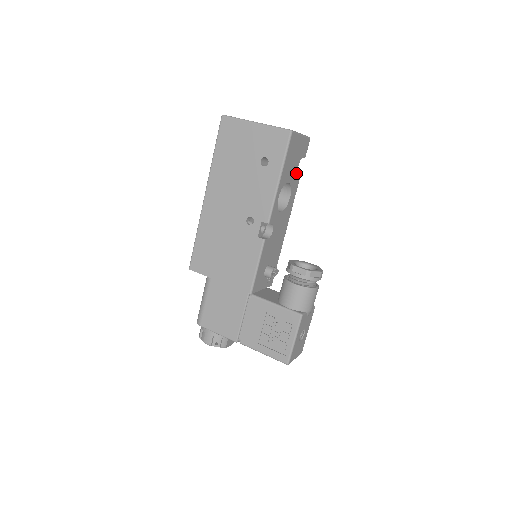
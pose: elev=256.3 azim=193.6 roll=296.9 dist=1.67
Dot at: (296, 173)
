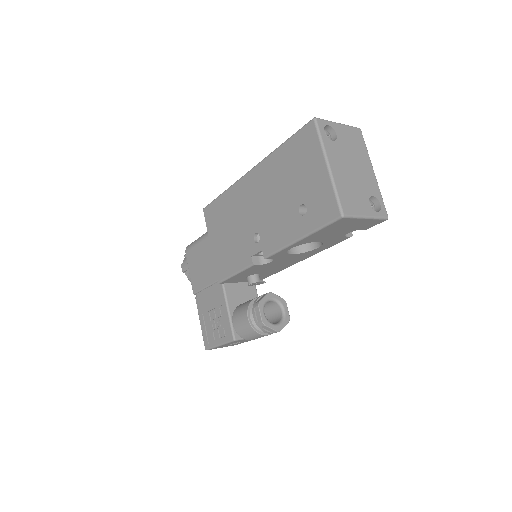
Dot at: (340, 236)
